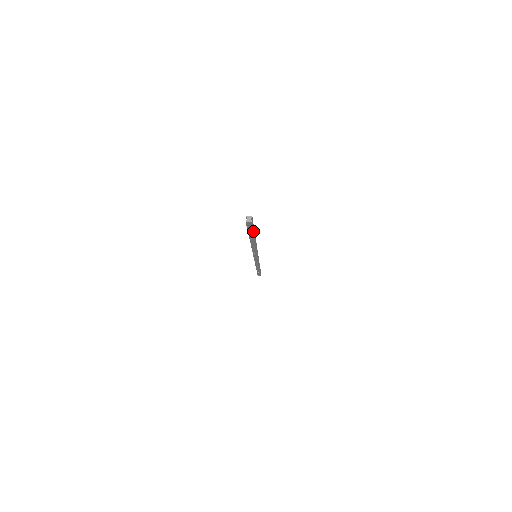
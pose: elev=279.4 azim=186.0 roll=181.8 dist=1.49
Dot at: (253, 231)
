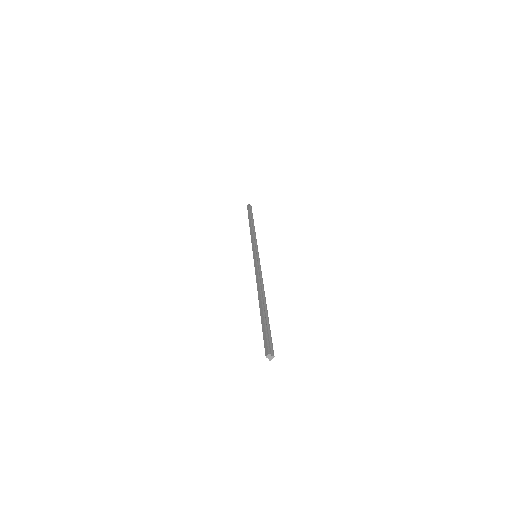
Dot at: (270, 330)
